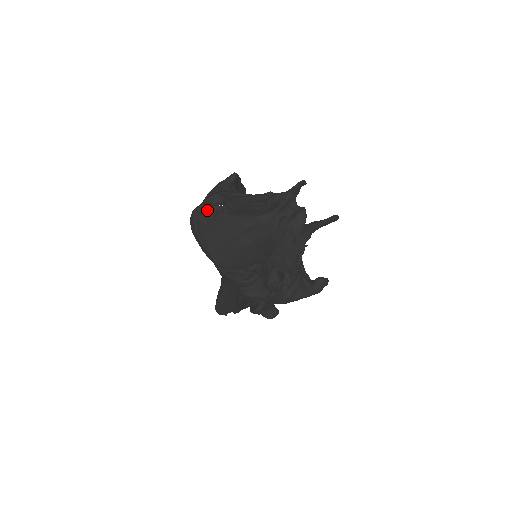
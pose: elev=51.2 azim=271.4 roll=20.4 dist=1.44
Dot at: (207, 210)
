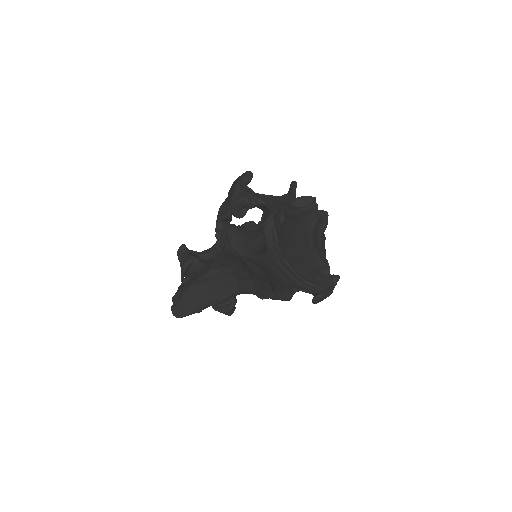
Dot at: (278, 216)
